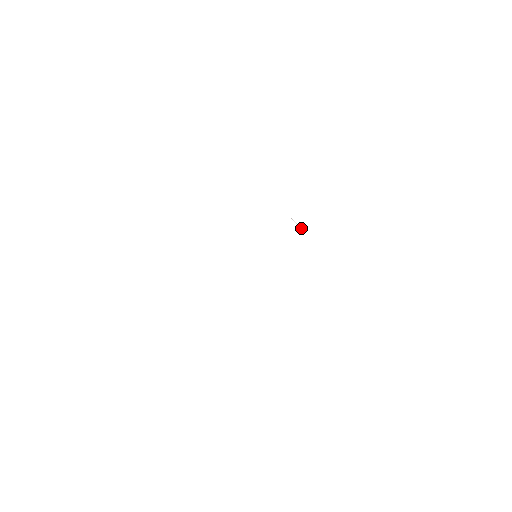
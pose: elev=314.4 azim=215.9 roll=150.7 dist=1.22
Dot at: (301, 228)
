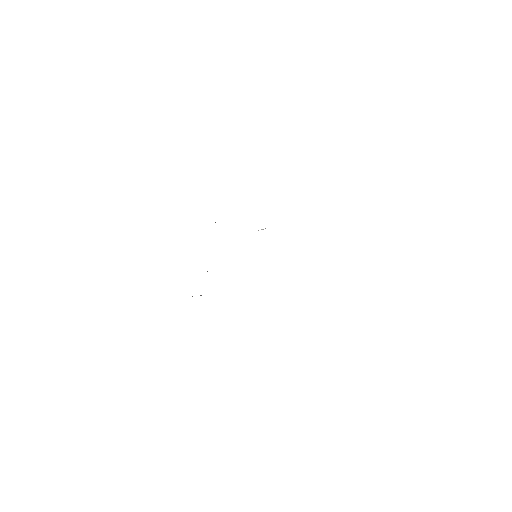
Dot at: occluded
